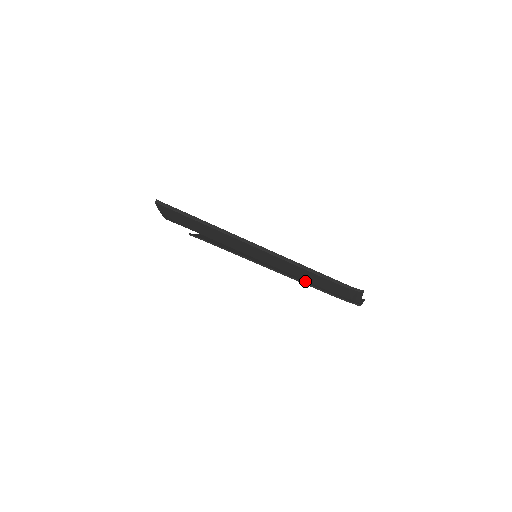
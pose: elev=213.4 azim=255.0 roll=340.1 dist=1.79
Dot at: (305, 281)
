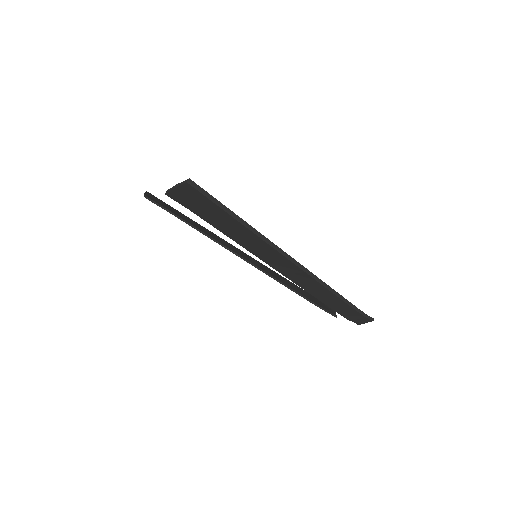
Dot at: (288, 284)
